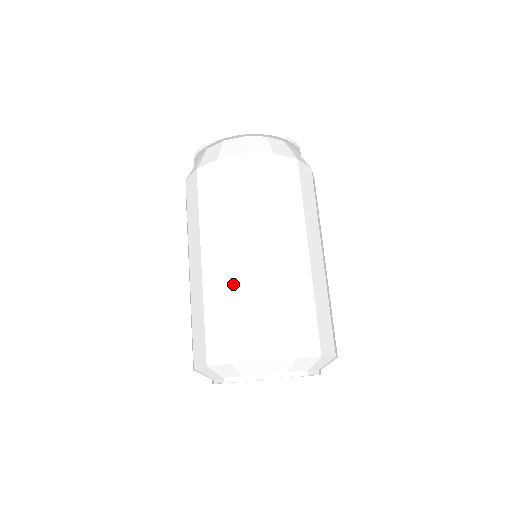
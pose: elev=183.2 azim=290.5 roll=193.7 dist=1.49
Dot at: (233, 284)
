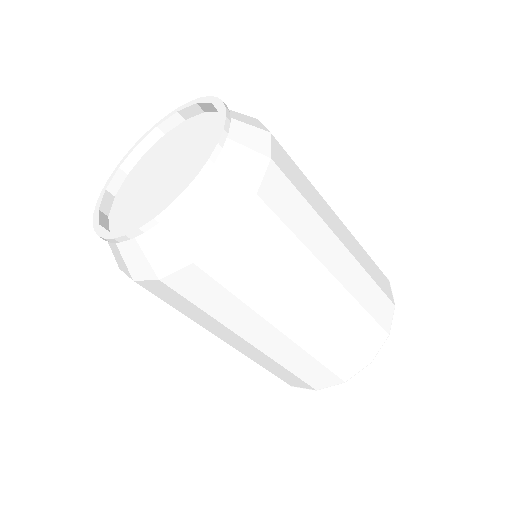
Dot at: (337, 320)
